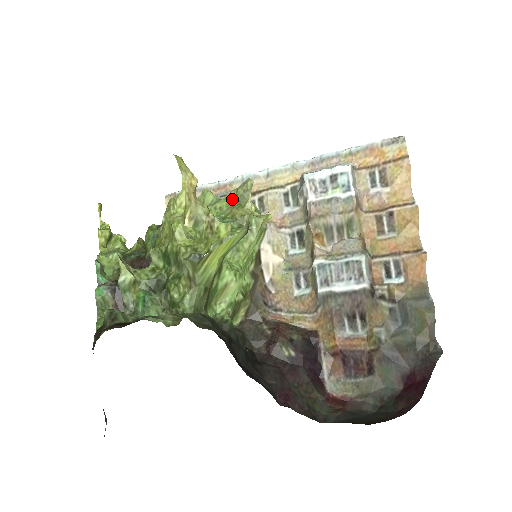
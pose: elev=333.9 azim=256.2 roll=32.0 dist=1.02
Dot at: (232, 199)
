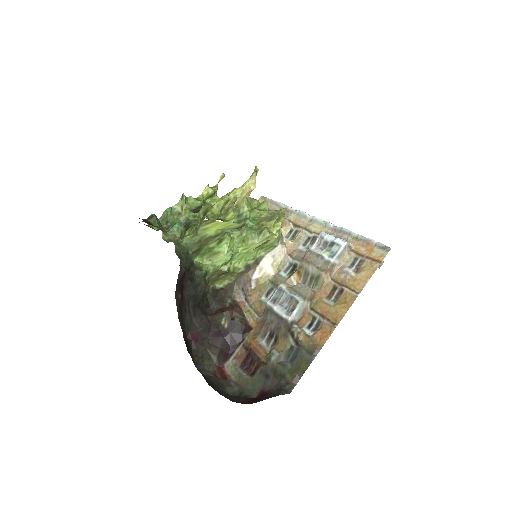
Dot at: (272, 215)
